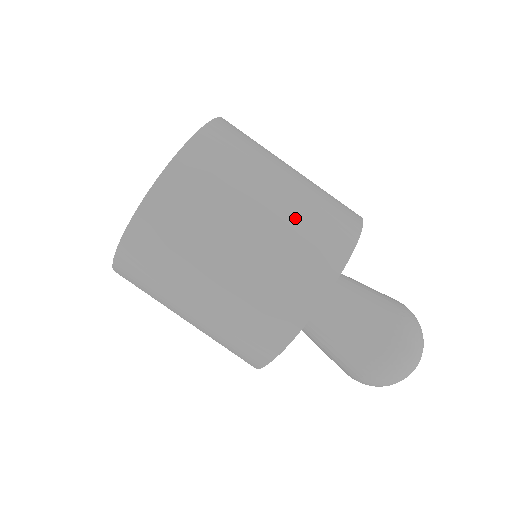
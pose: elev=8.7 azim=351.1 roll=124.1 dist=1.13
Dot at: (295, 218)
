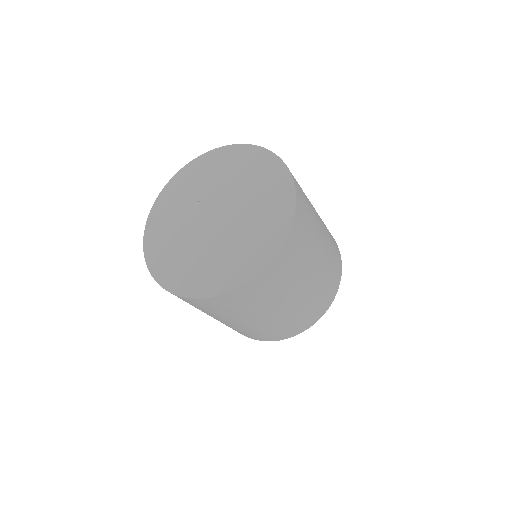
Dot at: (327, 233)
